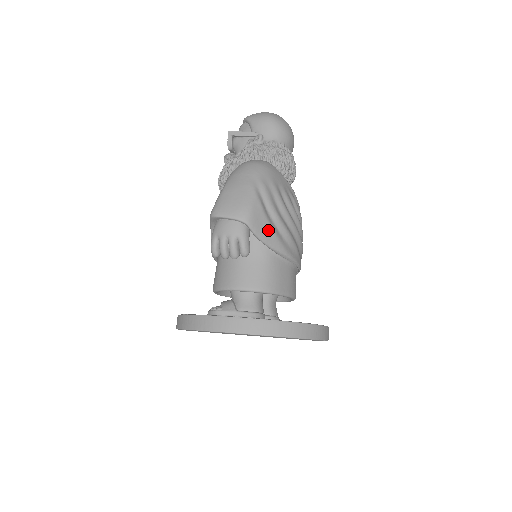
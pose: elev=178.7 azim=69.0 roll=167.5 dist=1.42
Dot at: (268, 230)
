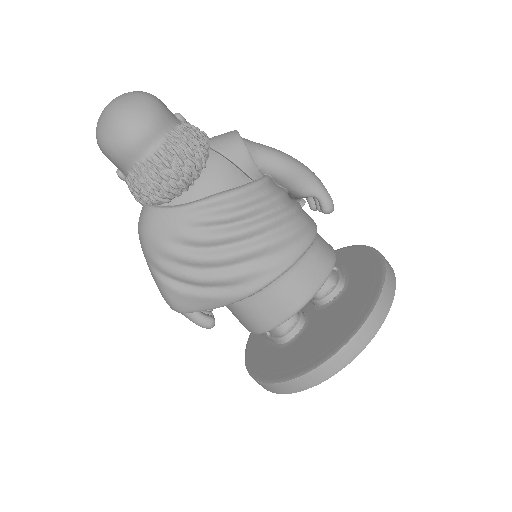
Dot at: (201, 301)
